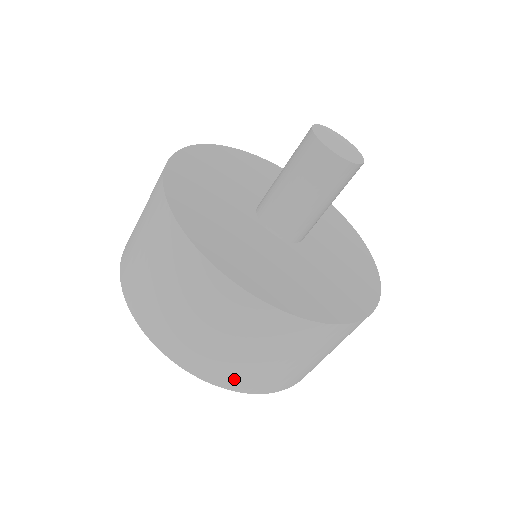
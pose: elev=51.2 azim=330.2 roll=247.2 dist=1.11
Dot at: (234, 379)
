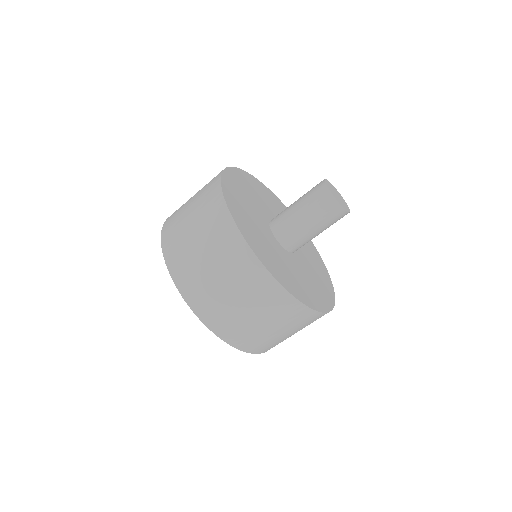
Dot at: occluded
